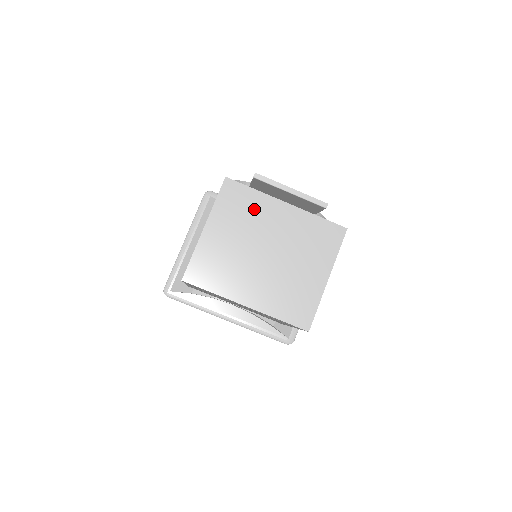
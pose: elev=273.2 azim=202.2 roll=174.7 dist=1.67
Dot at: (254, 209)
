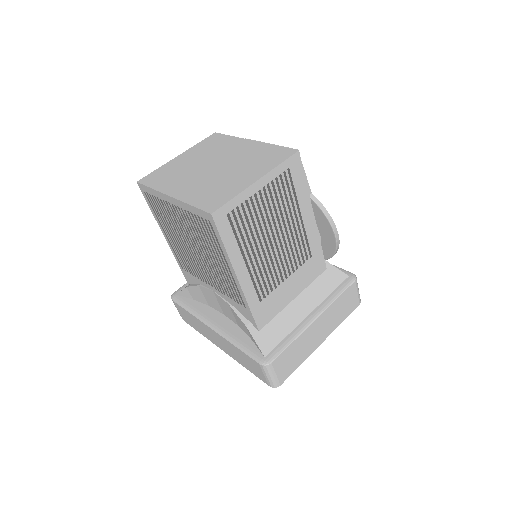
Dot at: (223, 145)
